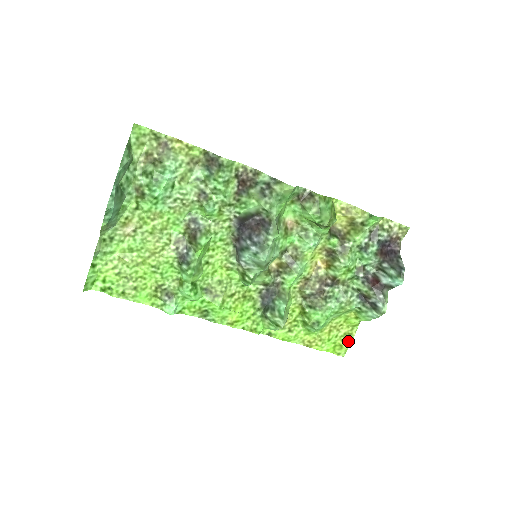
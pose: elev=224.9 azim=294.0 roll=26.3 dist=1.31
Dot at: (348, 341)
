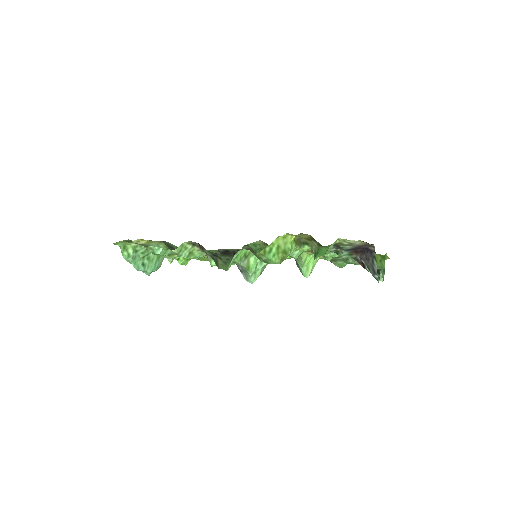
Dot at: occluded
